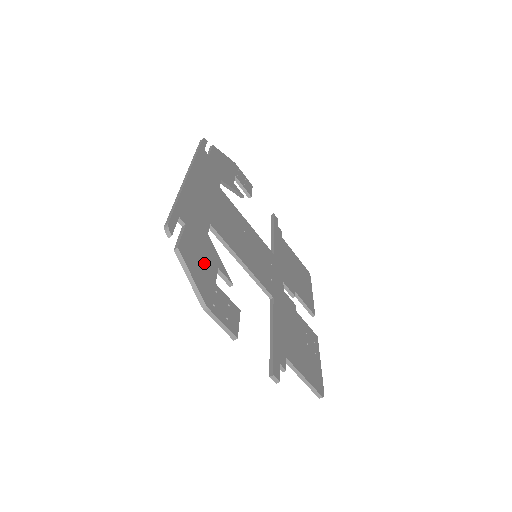
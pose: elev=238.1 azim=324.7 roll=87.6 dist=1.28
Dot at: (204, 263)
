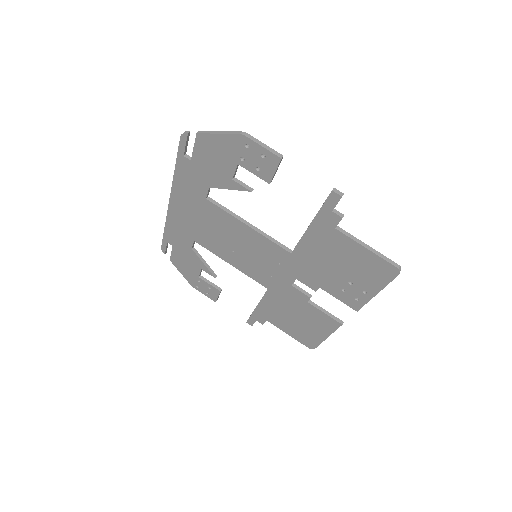
Dot at: (222, 159)
